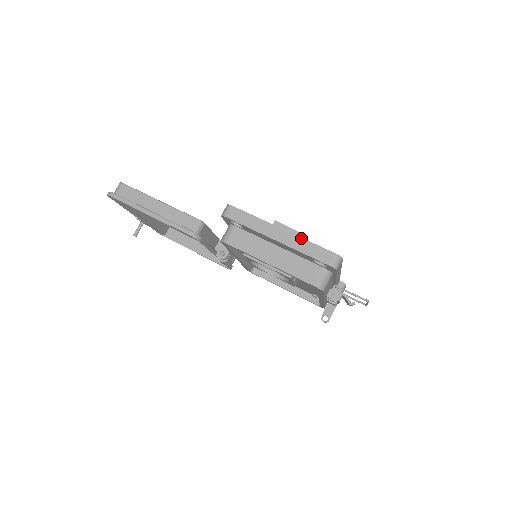
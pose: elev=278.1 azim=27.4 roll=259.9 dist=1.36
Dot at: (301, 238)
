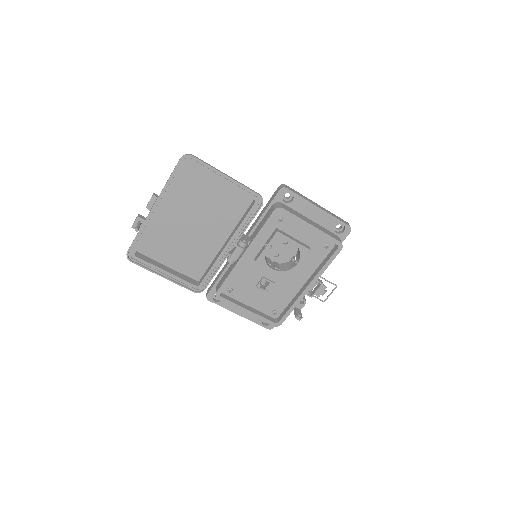
Dot at: (329, 211)
